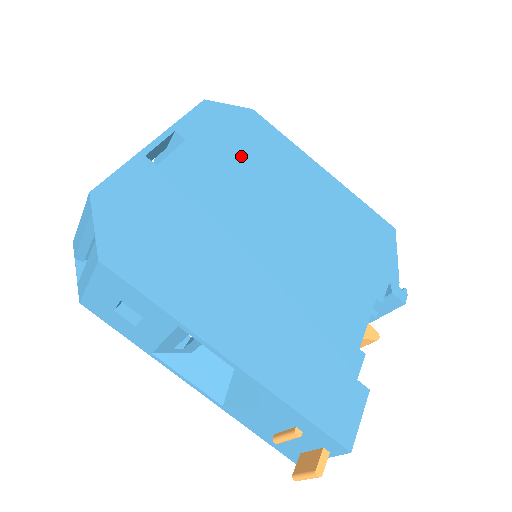
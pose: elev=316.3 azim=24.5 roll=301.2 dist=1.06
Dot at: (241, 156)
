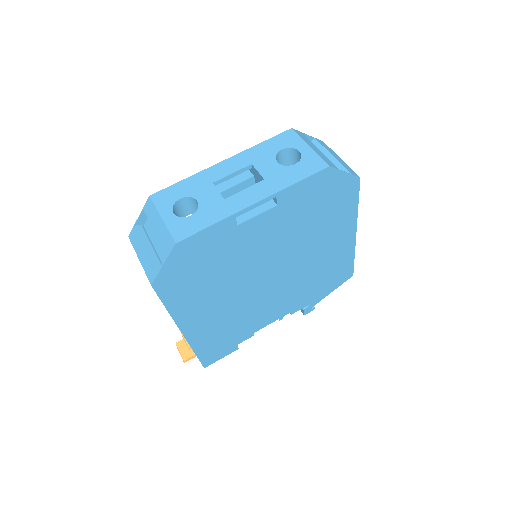
Dot at: (306, 220)
